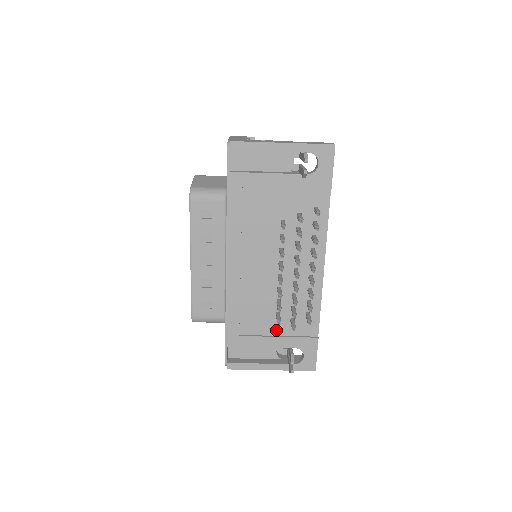
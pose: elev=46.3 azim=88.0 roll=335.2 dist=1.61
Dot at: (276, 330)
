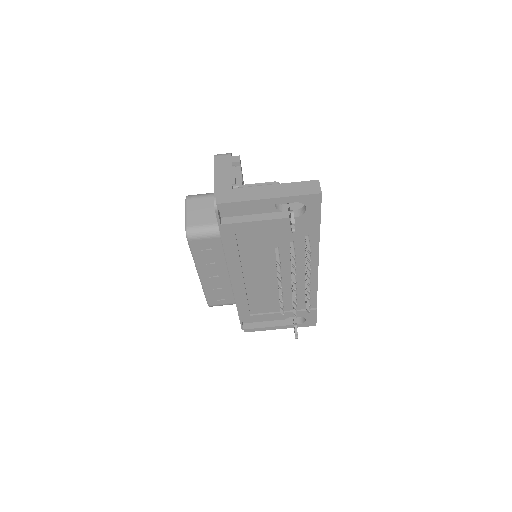
Dot at: occluded
